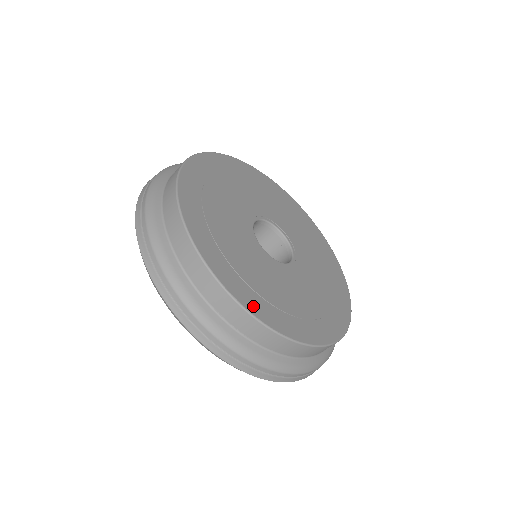
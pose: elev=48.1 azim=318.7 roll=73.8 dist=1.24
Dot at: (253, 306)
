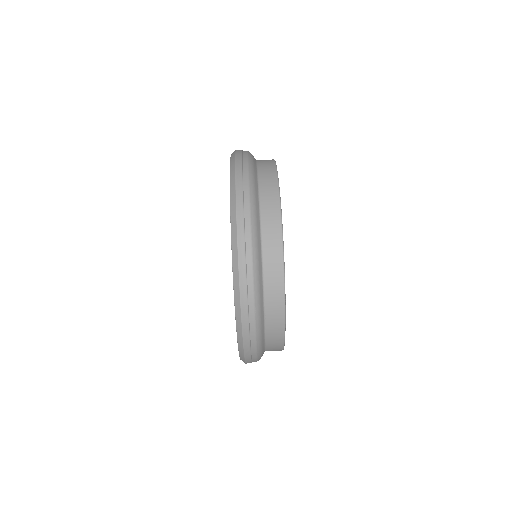
Dot at: occluded
